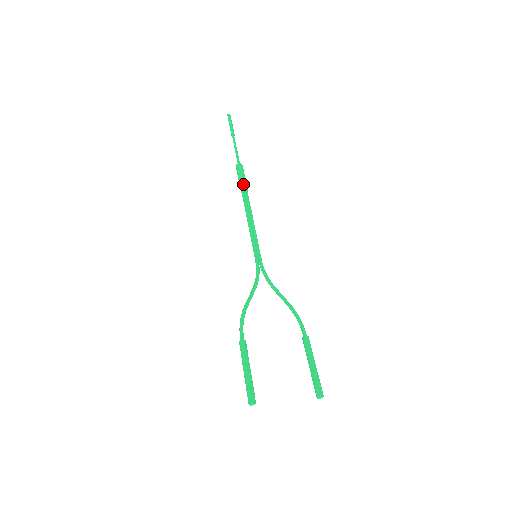
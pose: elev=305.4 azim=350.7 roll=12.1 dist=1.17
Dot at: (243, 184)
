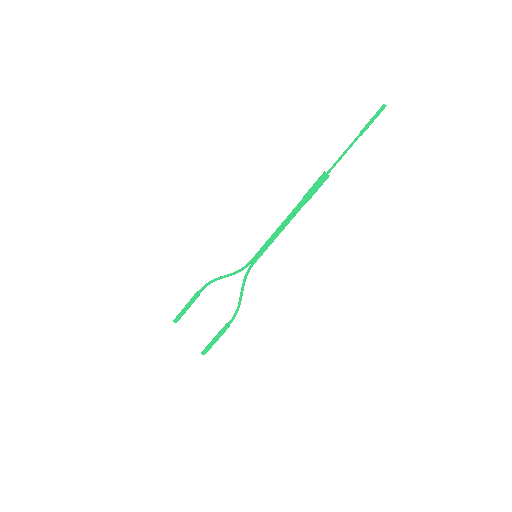
Dot at: (306, 195)
